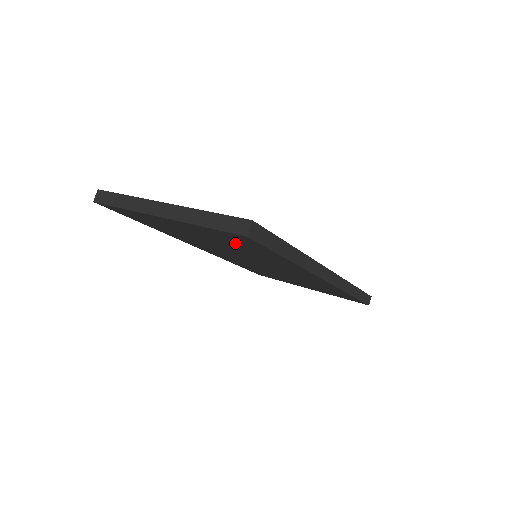
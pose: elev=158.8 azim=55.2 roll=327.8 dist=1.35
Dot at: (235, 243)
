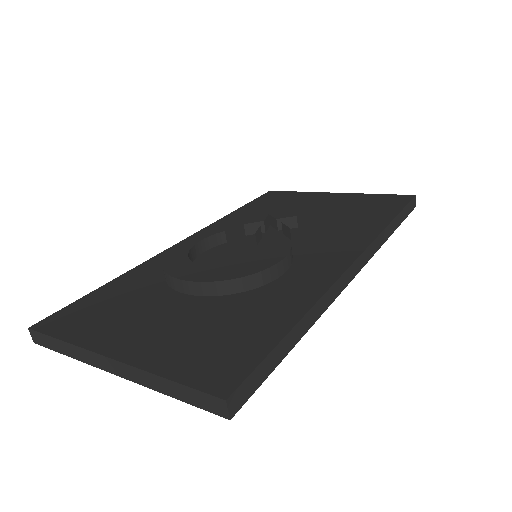
Dot at: occluded
